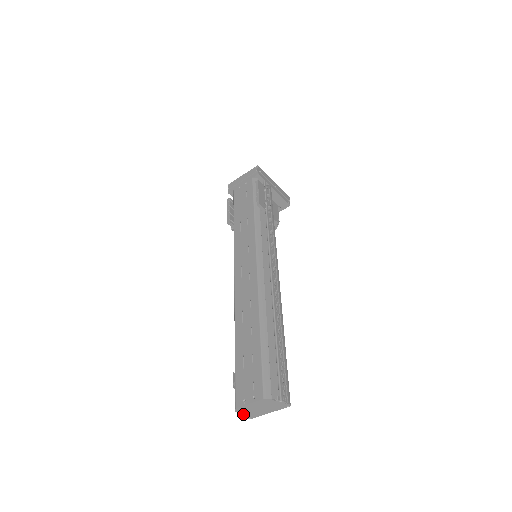
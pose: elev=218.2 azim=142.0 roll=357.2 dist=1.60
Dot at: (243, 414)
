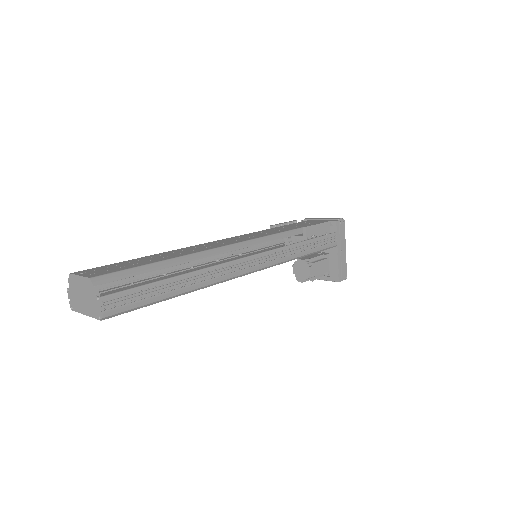
Dot at: (71, 293)
